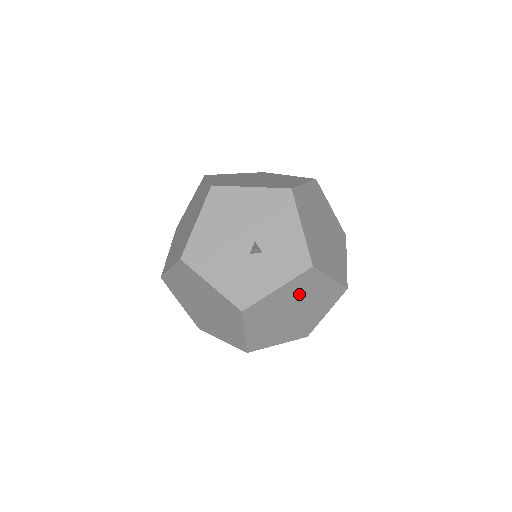
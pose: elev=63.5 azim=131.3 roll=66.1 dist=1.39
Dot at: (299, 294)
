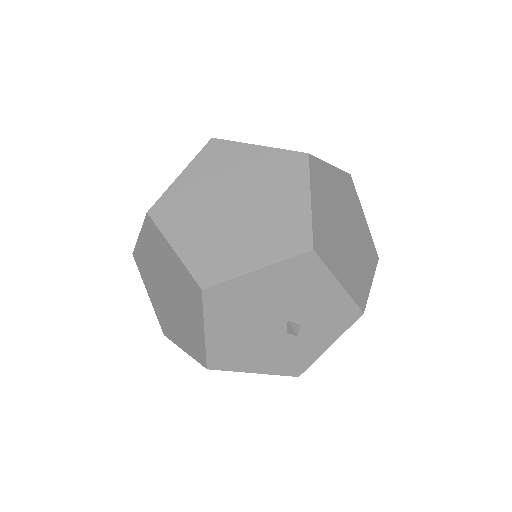
Dot at: occluded
